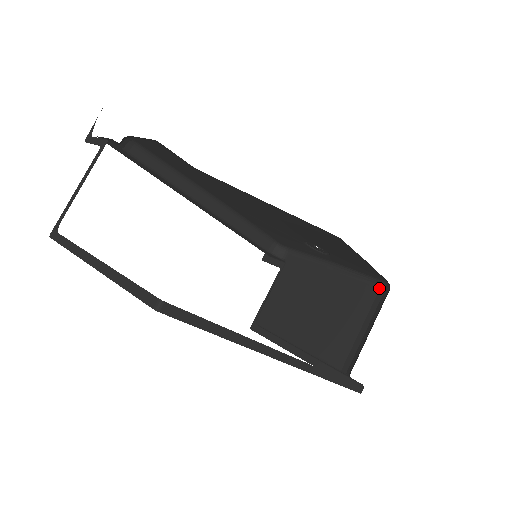
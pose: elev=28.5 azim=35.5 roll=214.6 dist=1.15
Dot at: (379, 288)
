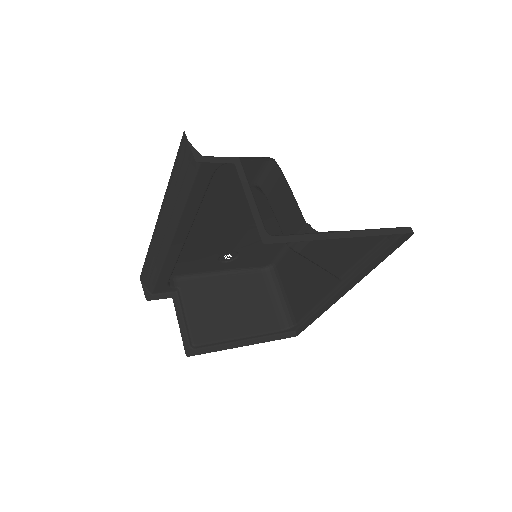
Dot at: (261, 273)
